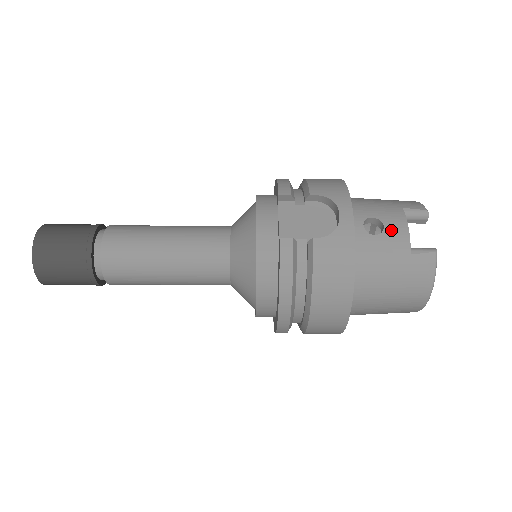
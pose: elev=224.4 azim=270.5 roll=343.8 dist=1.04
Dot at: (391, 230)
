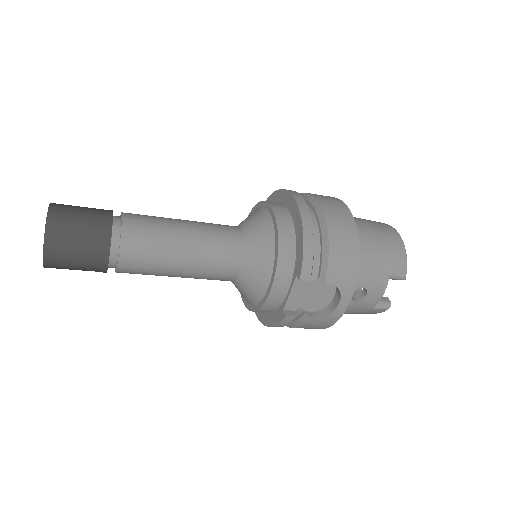
Dot at: (370, 298)
